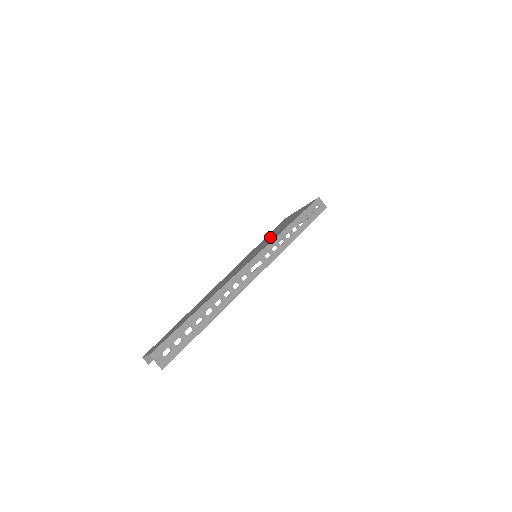
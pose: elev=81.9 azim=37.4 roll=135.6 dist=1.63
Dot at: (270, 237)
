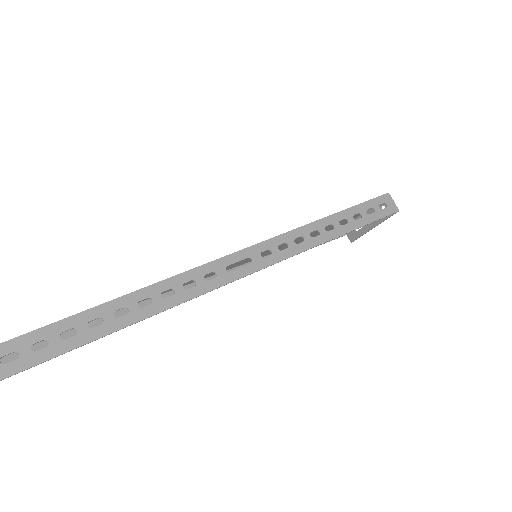
Dot at: occluded
